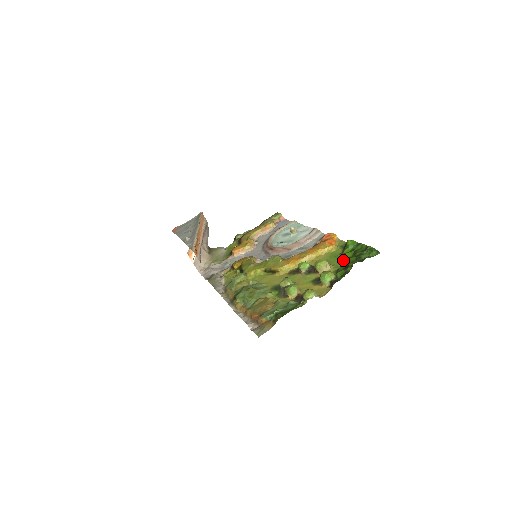
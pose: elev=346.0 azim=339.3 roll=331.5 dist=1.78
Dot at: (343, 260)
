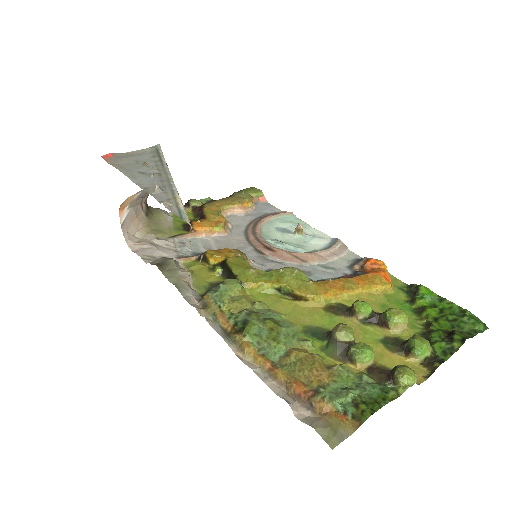
Dot at: (428, 320)
